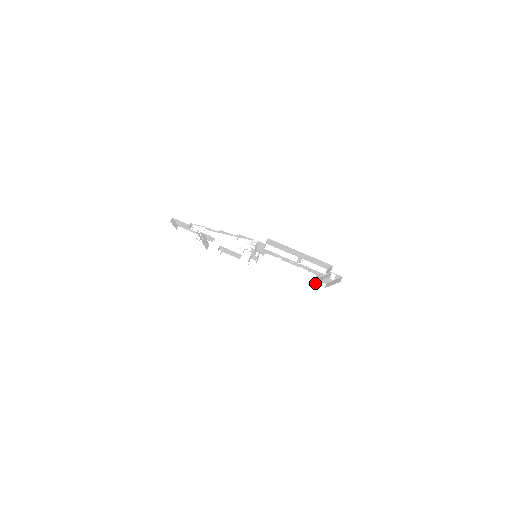
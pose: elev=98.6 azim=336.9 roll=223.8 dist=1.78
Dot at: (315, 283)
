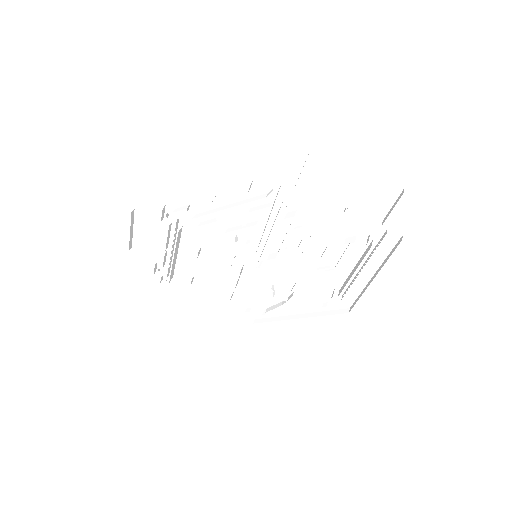
Dot at: (350, 275)
